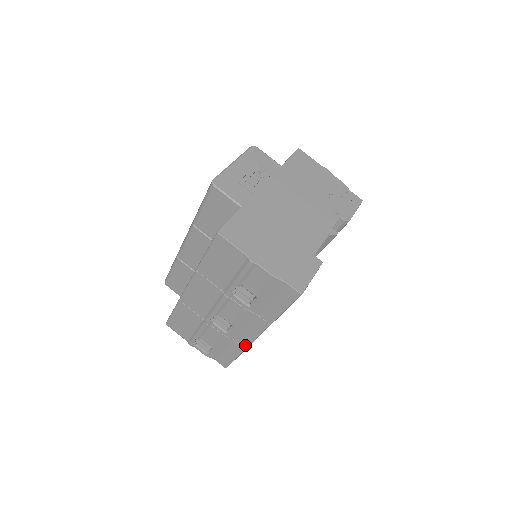
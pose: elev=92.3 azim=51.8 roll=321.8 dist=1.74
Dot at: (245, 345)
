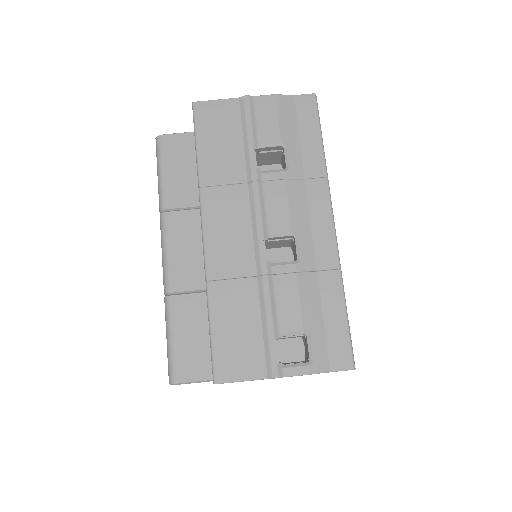
Dot at: (334, 261)
